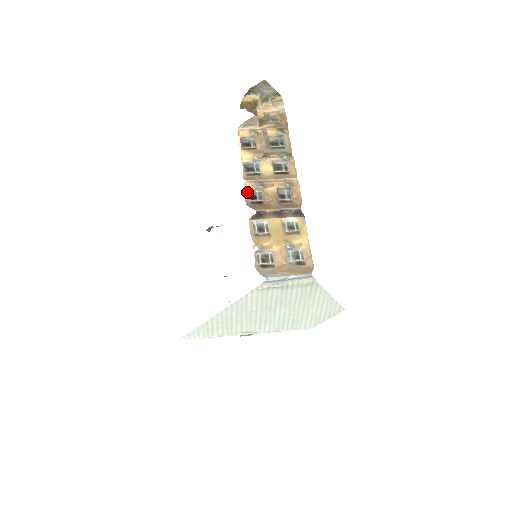
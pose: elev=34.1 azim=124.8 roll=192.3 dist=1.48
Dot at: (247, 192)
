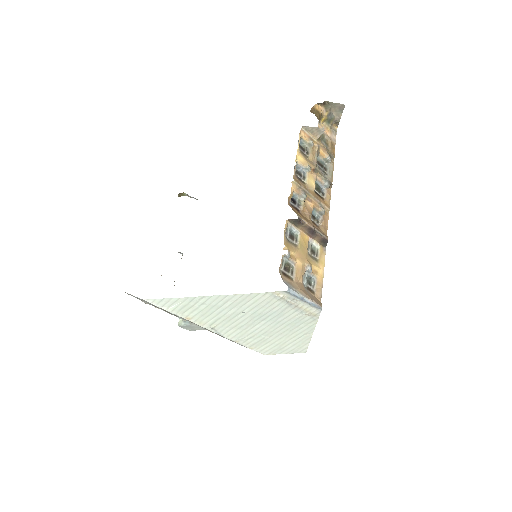
Dot at: (292, 192)
